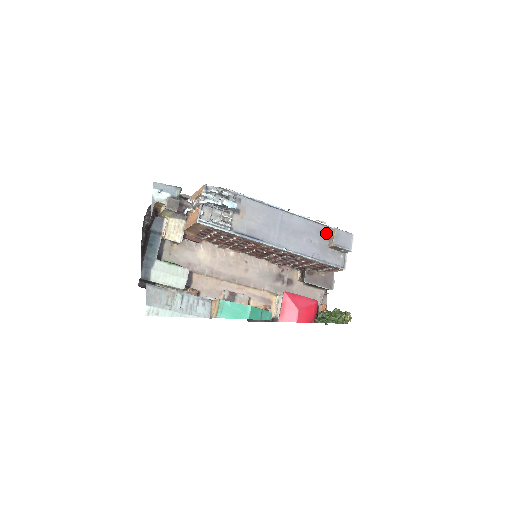
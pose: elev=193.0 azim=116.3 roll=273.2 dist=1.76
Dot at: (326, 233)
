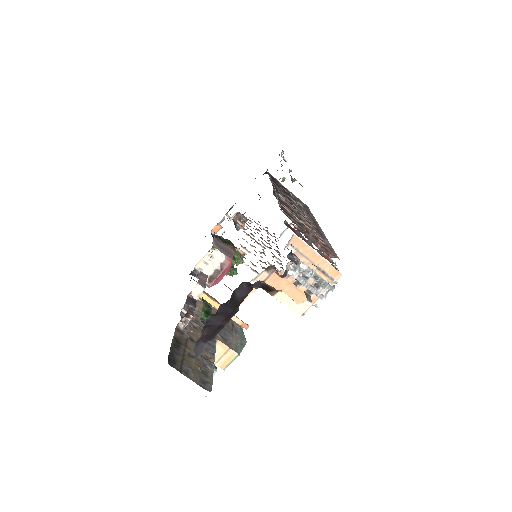
Dot at: occluded
